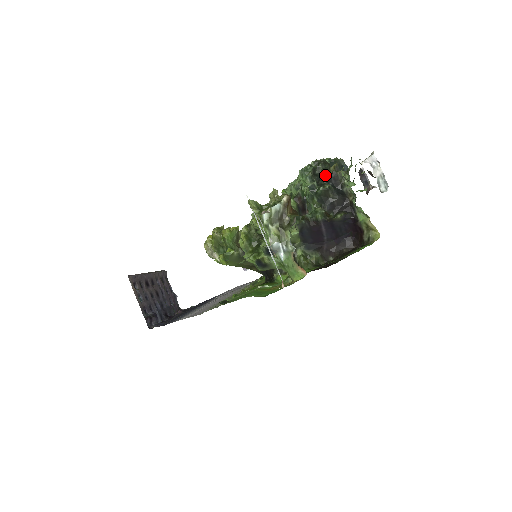
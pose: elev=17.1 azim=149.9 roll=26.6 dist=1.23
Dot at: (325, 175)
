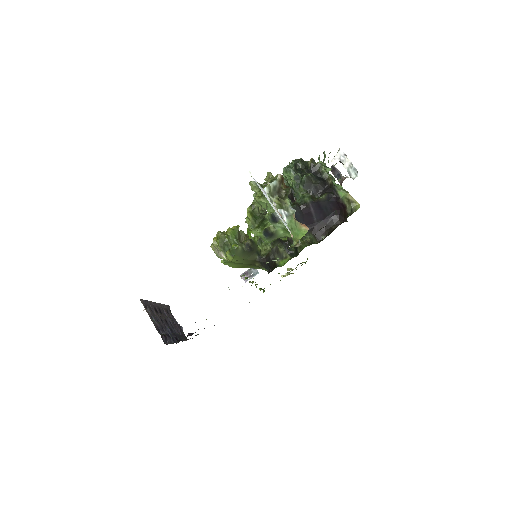
Dot at: (305, 168)
